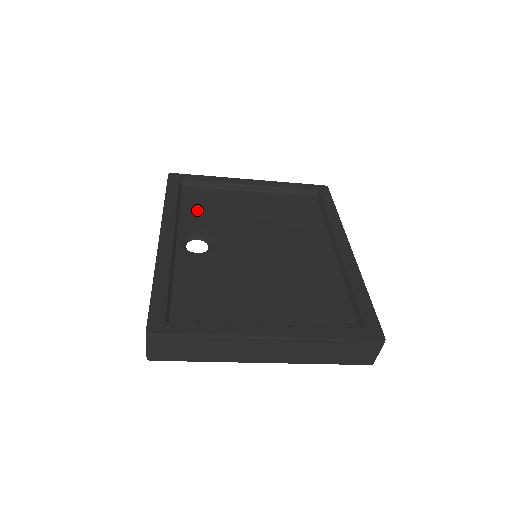
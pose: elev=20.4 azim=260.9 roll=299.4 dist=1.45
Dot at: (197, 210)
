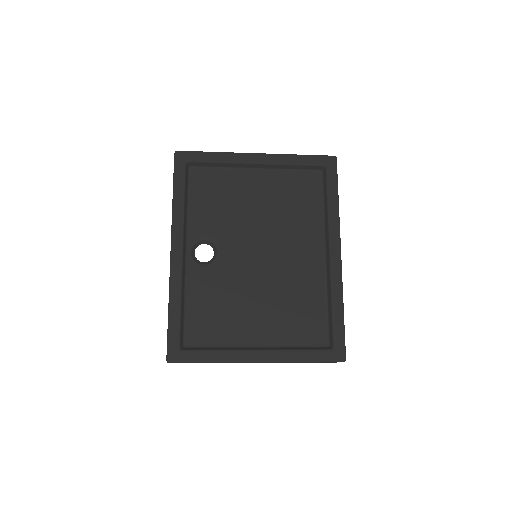
Dot at: (204, 204)
